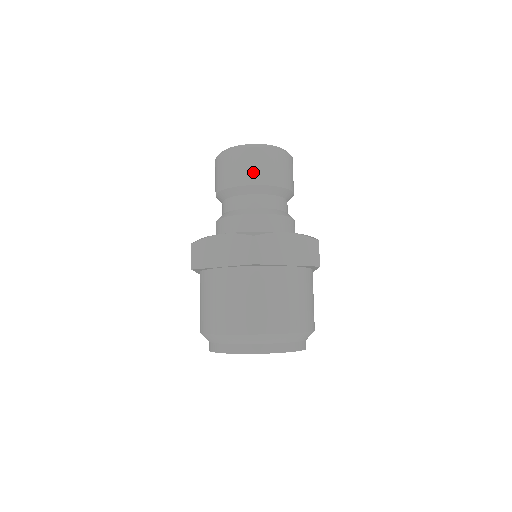
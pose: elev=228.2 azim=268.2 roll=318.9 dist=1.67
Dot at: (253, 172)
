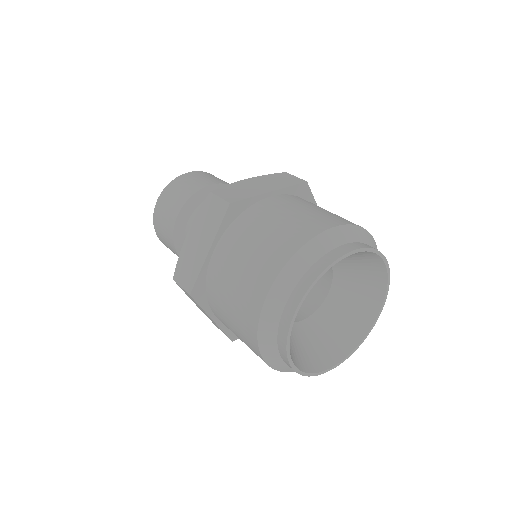
Dot at: (184, 191)
